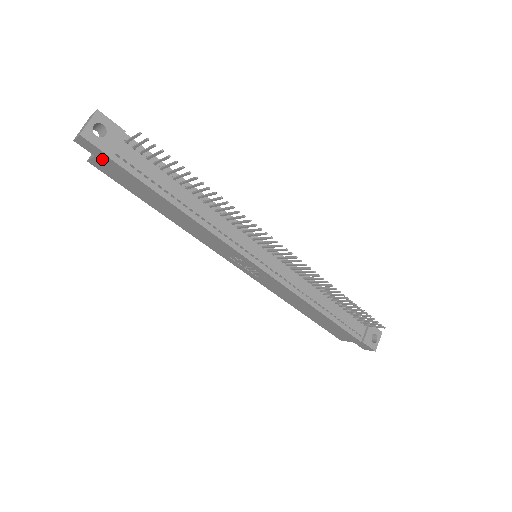
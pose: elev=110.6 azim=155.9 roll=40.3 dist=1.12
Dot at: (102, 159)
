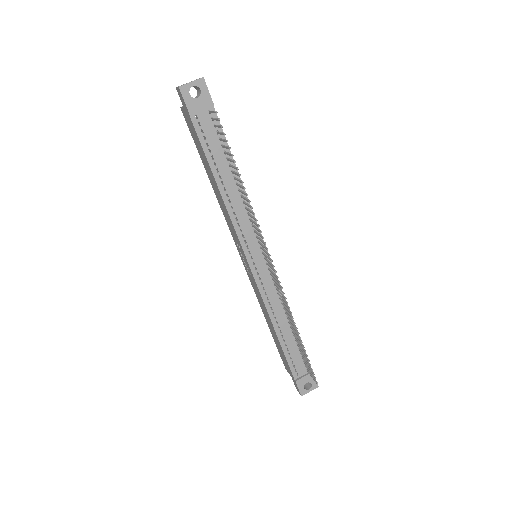
Dot at: (186, 112)
